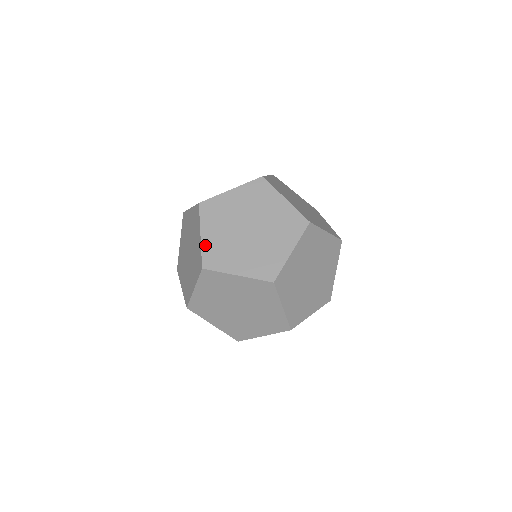
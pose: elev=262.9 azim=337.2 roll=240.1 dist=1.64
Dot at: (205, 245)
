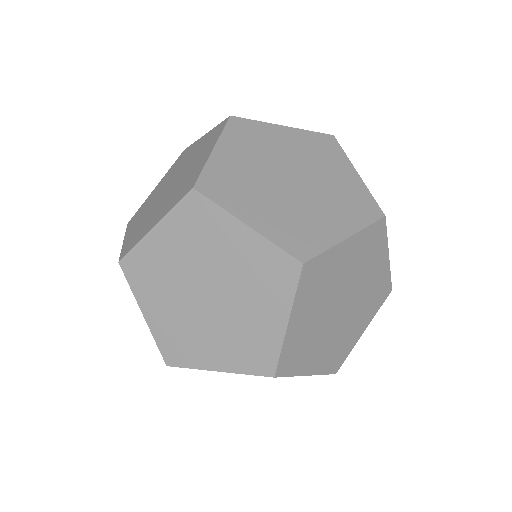
Dot at: (146, 245)
